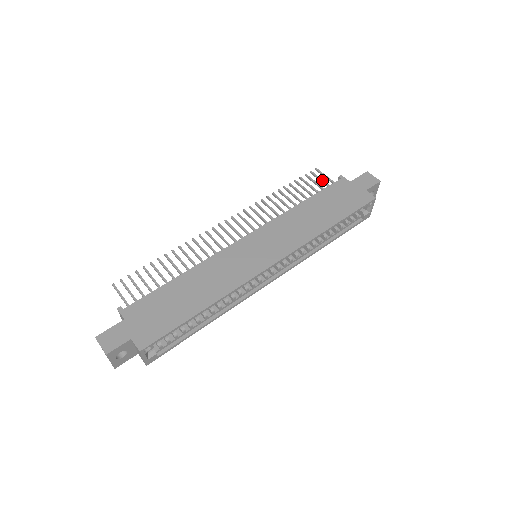
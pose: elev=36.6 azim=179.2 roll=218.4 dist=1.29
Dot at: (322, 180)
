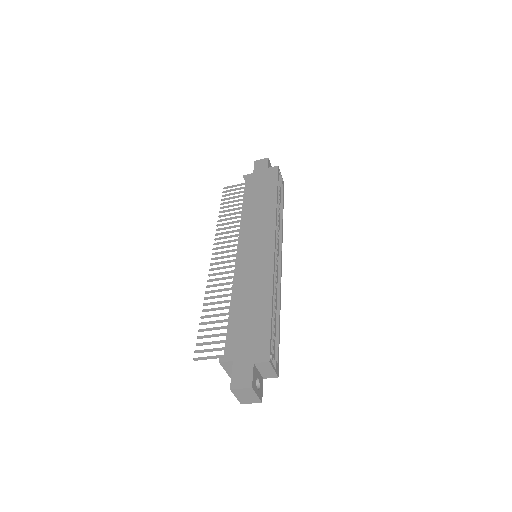
Dot at: (236, 189)
